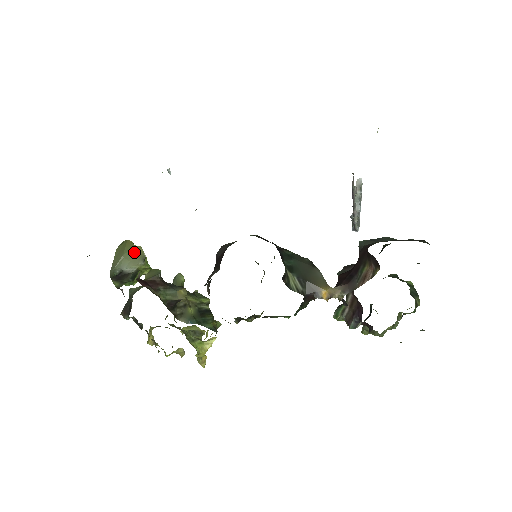
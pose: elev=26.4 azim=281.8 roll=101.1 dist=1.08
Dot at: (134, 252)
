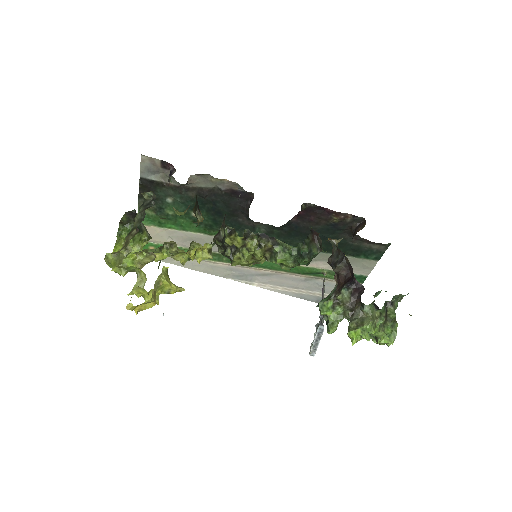
Dot at: occluded
